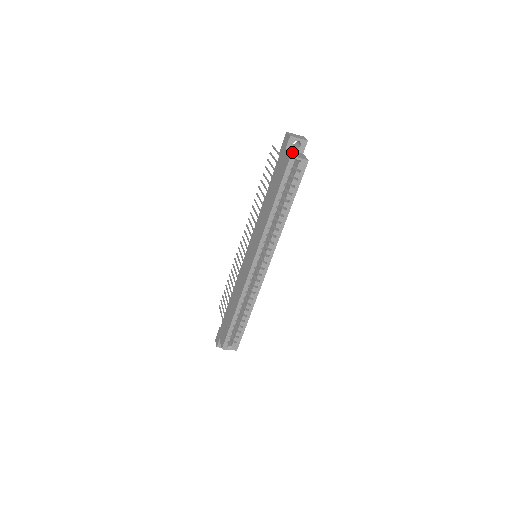
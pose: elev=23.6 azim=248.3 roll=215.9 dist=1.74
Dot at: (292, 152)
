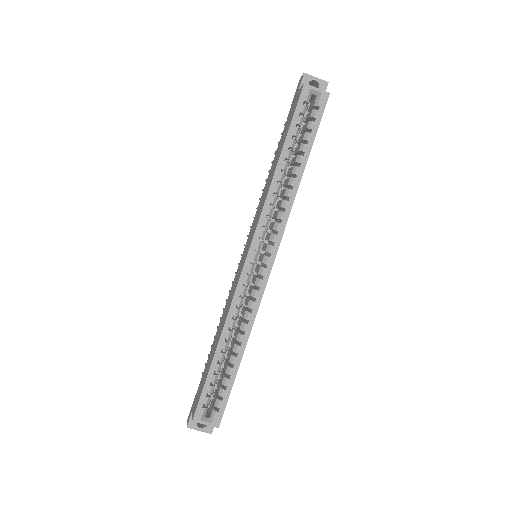
Dot at: occluded
